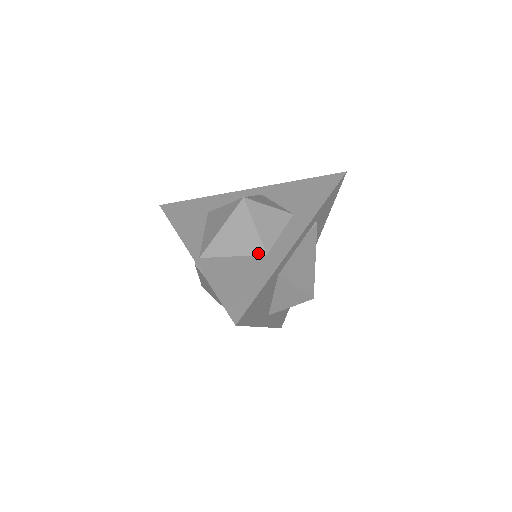
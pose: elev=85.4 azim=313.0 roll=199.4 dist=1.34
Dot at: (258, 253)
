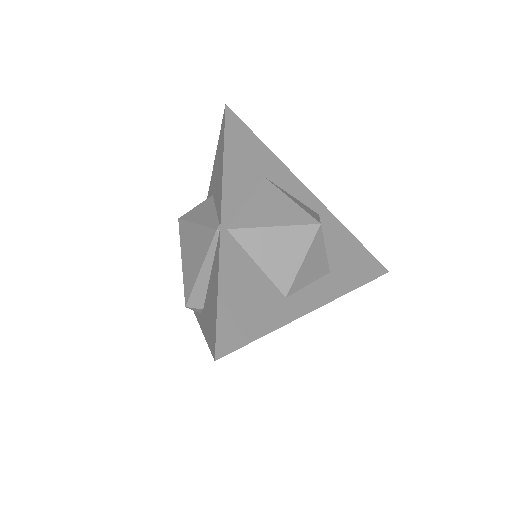
Dot at: (281, 288)
